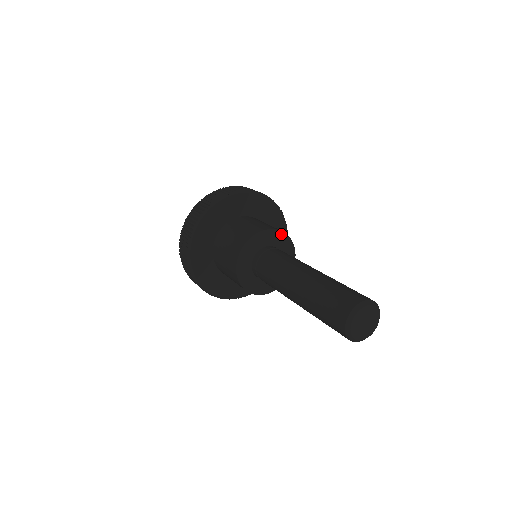
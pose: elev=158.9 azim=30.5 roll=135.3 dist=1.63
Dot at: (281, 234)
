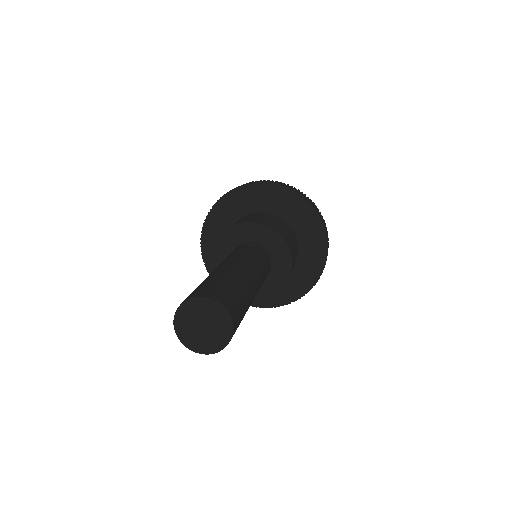
Dot at: (282, 242)
